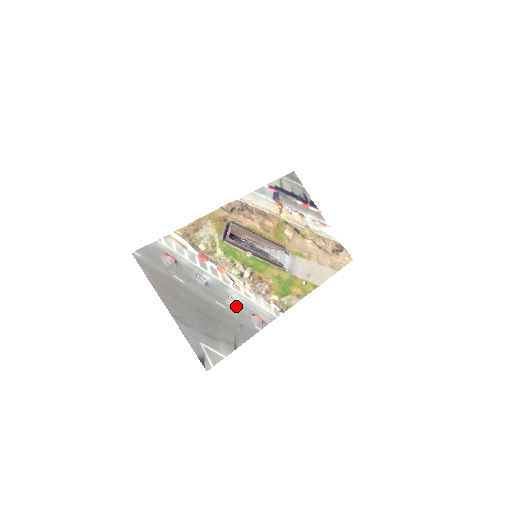
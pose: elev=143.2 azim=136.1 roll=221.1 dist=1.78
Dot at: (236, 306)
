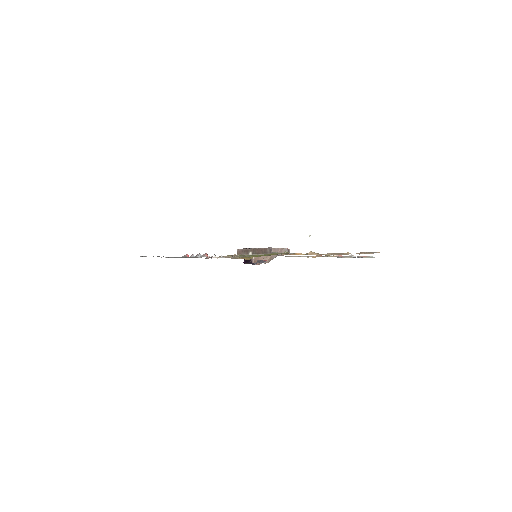
Dot at: (198, 256)
